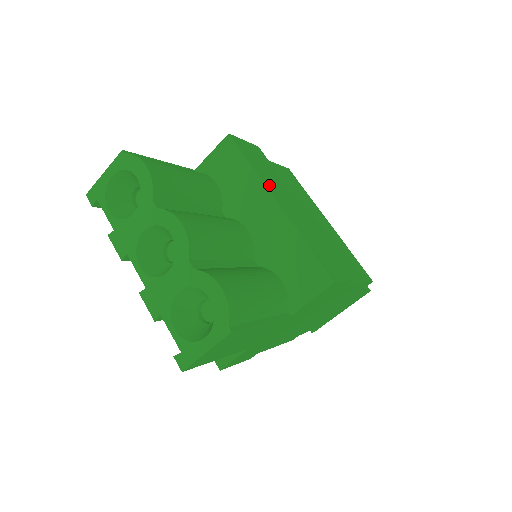
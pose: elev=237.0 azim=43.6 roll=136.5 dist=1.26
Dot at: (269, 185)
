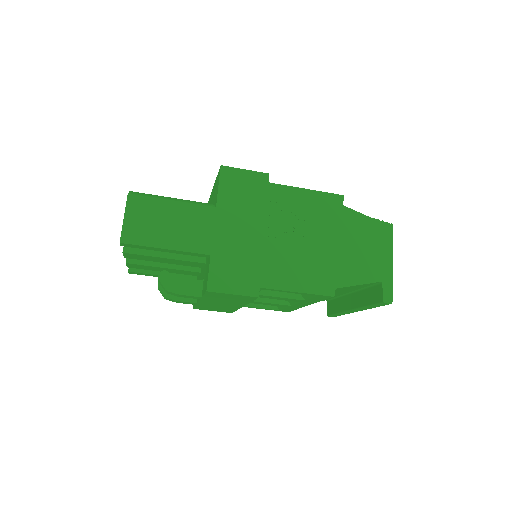
Dot at: occluded
